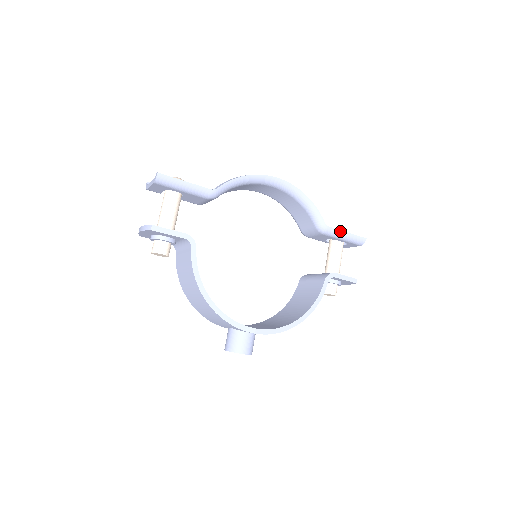
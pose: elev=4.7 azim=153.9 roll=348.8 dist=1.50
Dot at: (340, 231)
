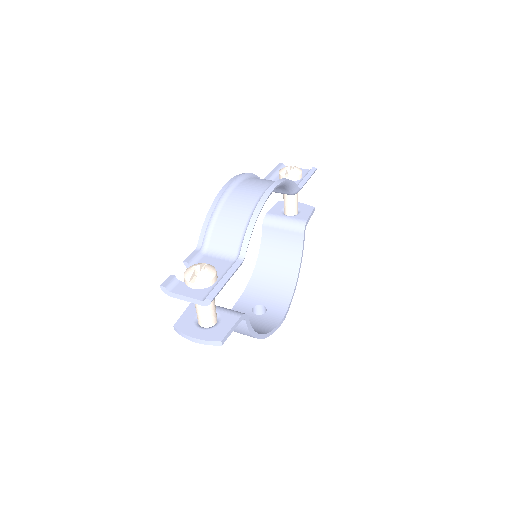
Dot at: occluded
